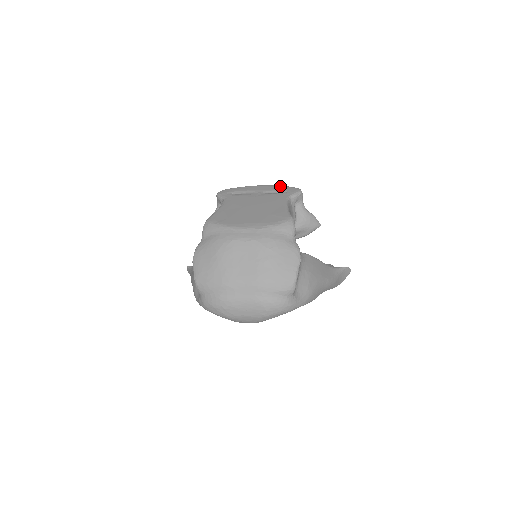
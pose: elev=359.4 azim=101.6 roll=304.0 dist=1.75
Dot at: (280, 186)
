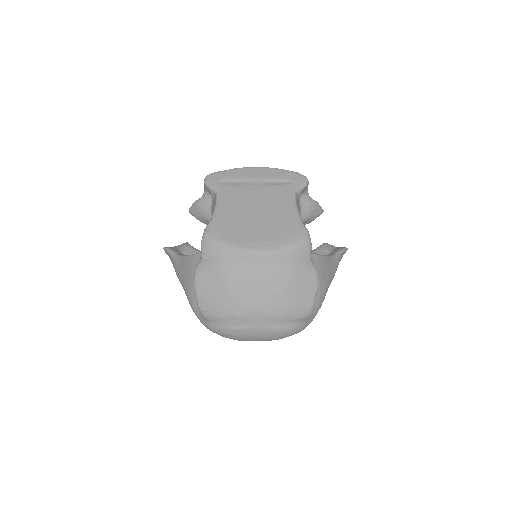
Dot at: (281, 170)
